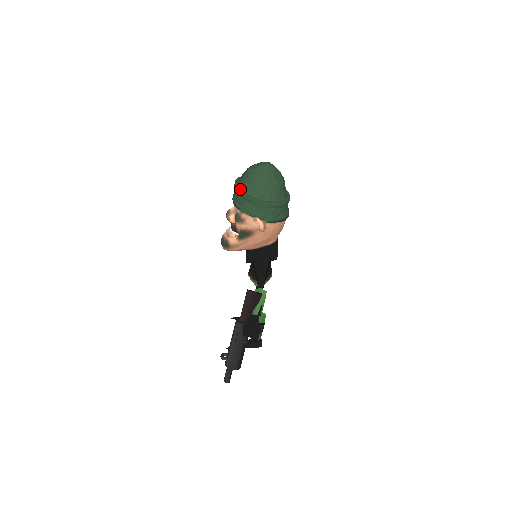
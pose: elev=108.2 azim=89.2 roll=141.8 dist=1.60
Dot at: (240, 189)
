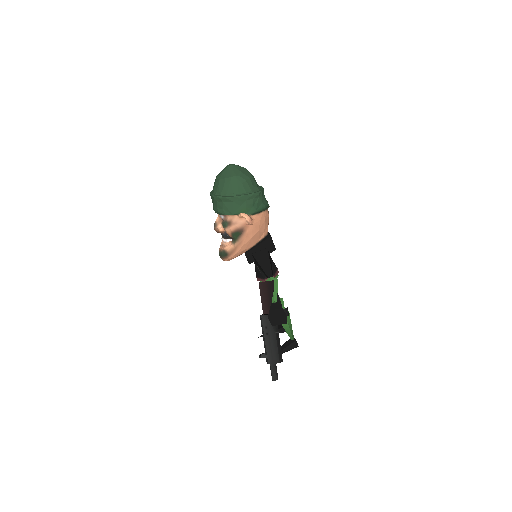
Dot at: (216, 195)
